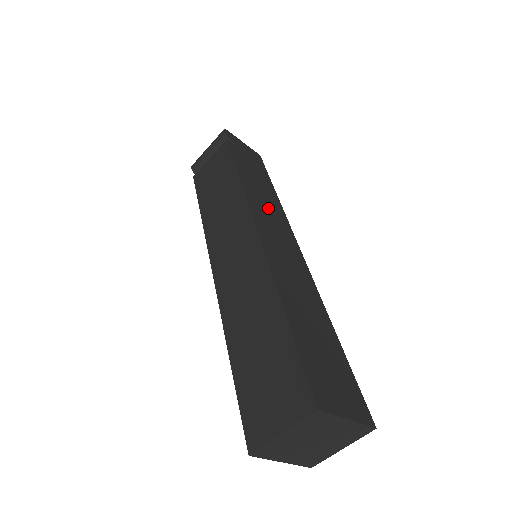
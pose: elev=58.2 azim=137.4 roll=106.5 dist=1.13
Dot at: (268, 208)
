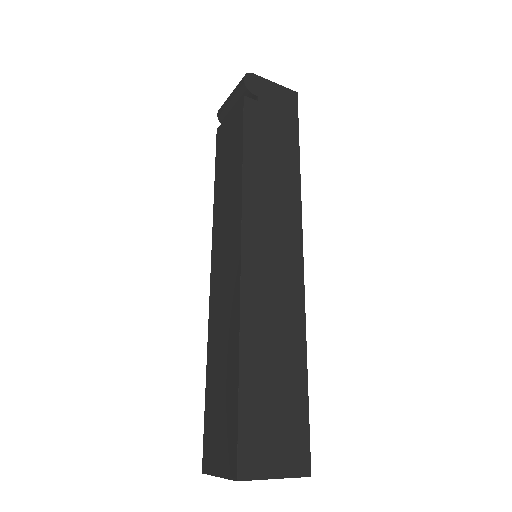
Dot at: (274, 201)
